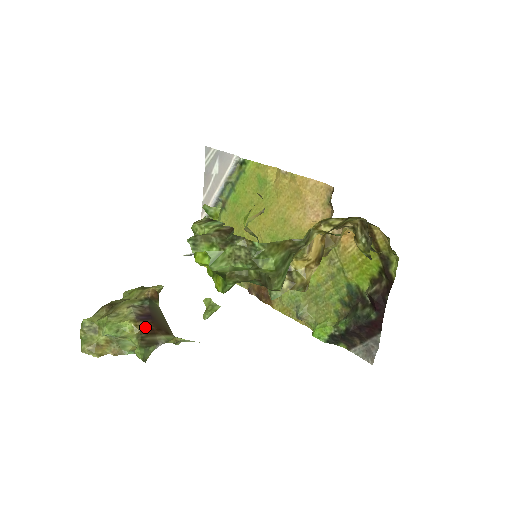
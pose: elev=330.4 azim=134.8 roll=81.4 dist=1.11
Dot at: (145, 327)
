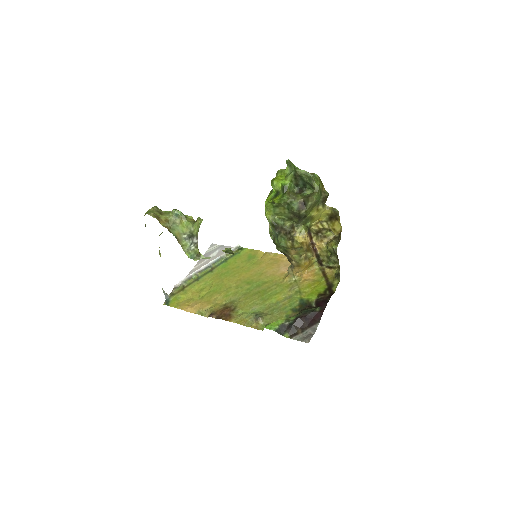
Dot at: occluded
